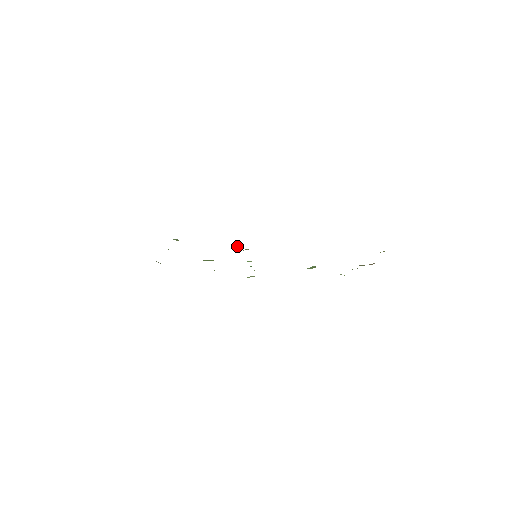
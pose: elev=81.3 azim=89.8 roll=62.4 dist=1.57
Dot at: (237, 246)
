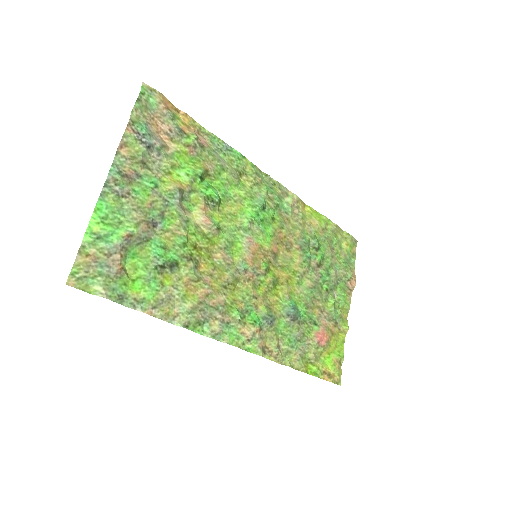
Dot at: (228, 286)
